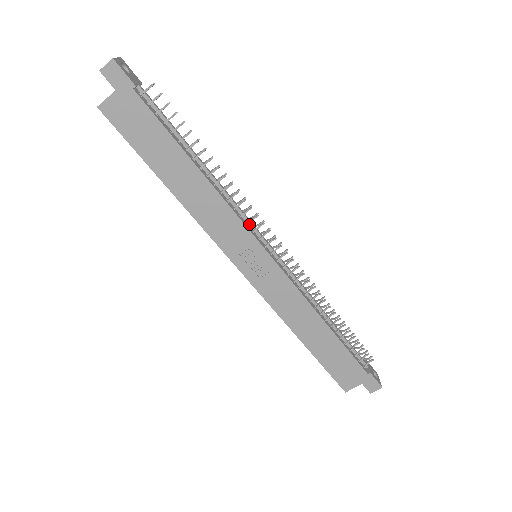
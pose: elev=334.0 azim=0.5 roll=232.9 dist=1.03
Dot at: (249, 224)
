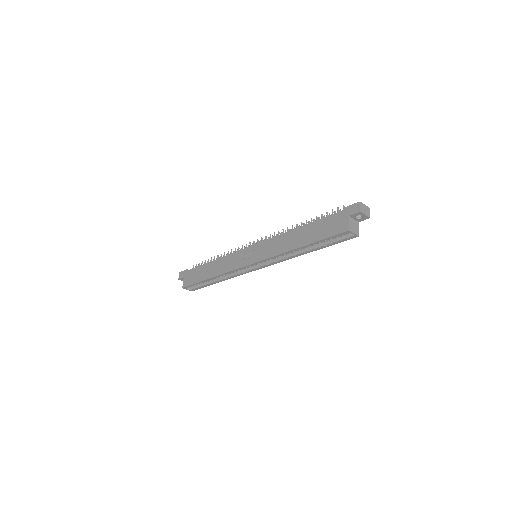
Dot at: occluded
